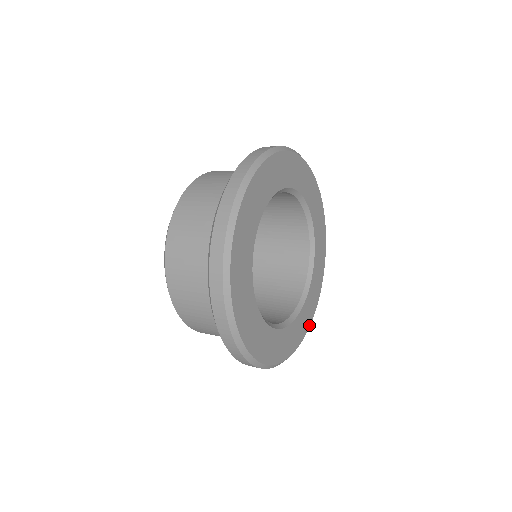
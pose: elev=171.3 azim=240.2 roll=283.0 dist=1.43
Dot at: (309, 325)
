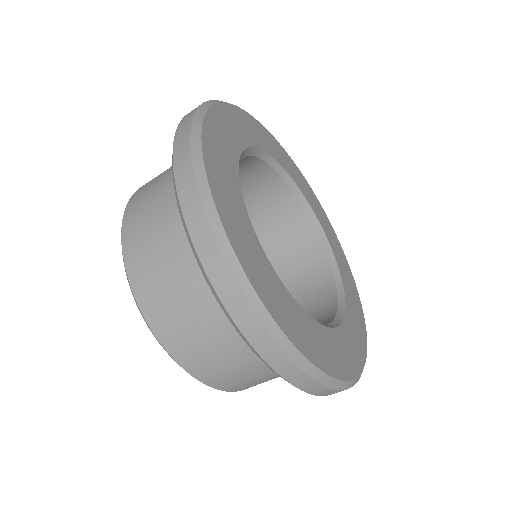
Dot at: (365, 332)
